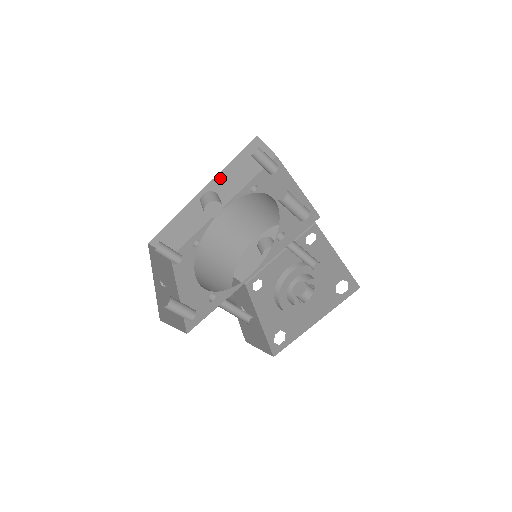
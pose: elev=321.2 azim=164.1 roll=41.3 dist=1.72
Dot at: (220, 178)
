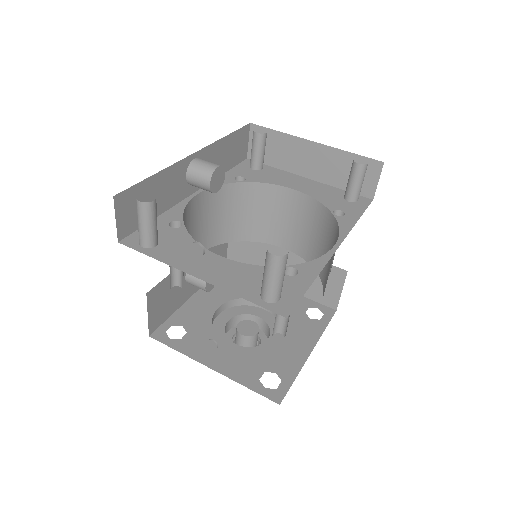
Dot at: (213, 149)
